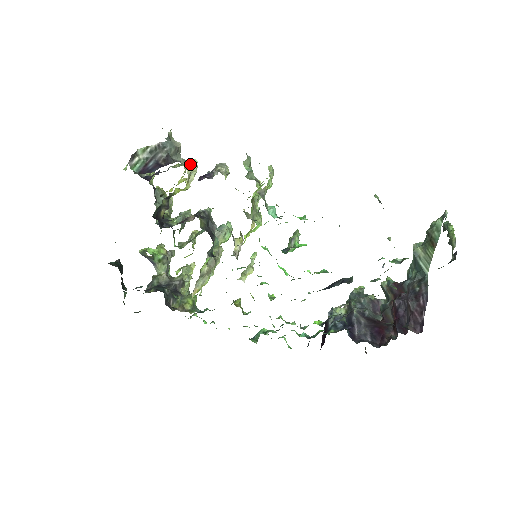
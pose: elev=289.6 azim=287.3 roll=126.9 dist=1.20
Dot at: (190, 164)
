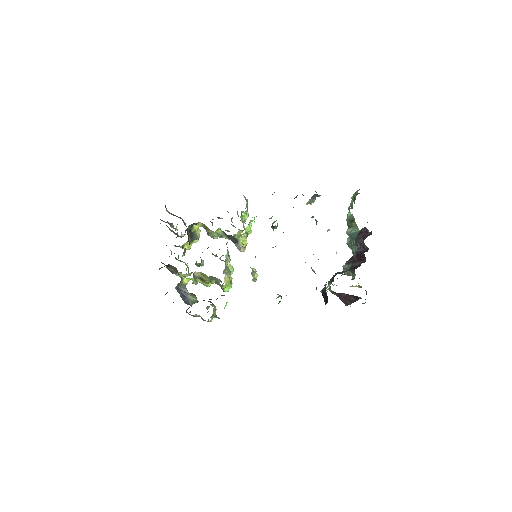
Dot at: occluded
